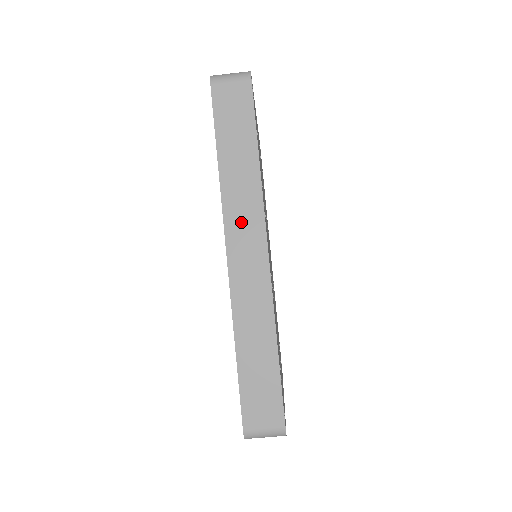
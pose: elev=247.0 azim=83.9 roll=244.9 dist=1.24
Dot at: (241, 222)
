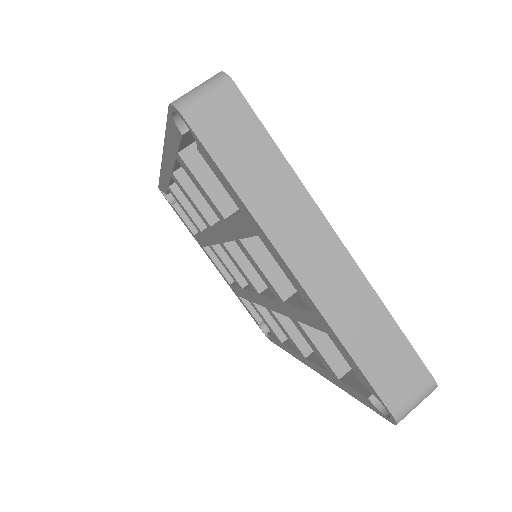
Dot at: occluded
